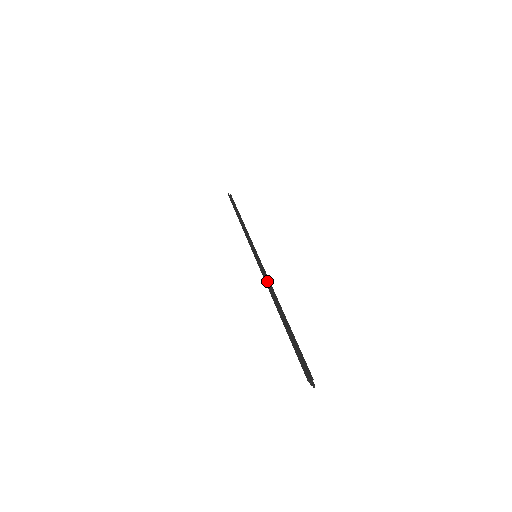
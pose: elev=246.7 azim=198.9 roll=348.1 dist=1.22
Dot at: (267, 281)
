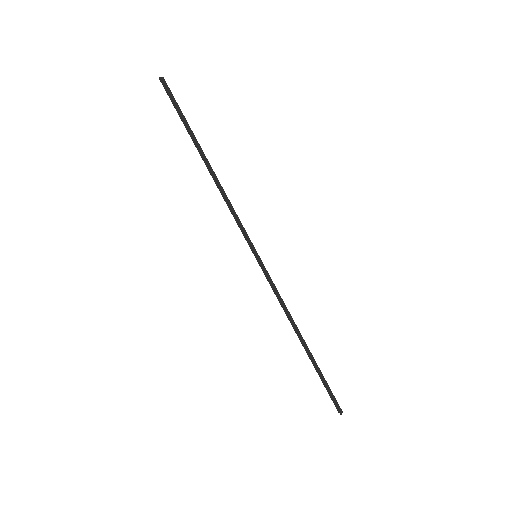
Dot at: (282, 303)
